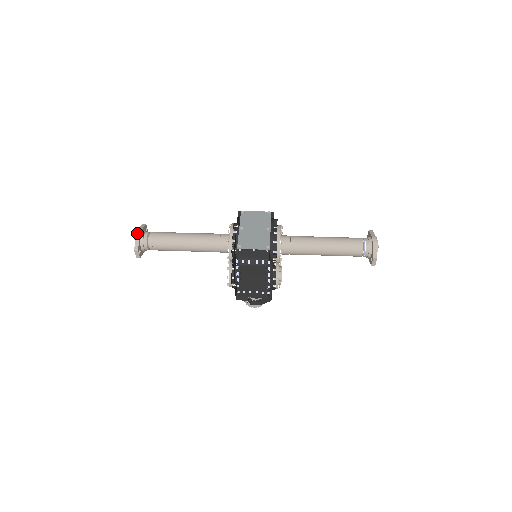
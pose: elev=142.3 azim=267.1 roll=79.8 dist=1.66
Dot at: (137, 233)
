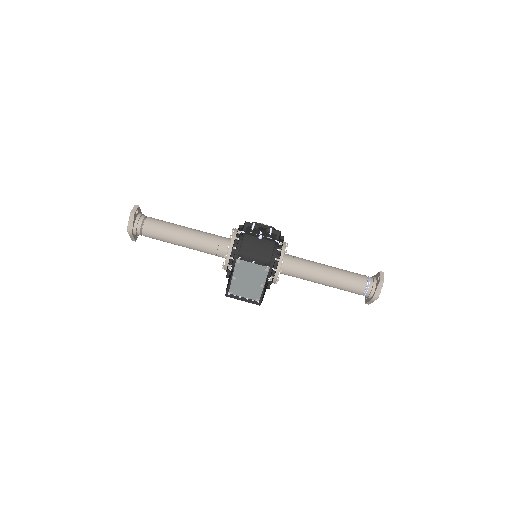
Dot at: (129, 234)
